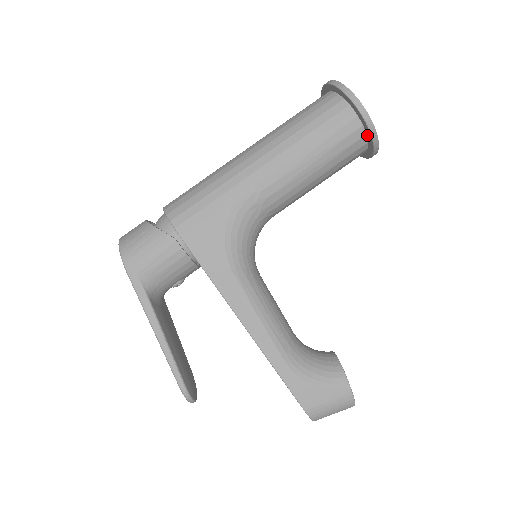
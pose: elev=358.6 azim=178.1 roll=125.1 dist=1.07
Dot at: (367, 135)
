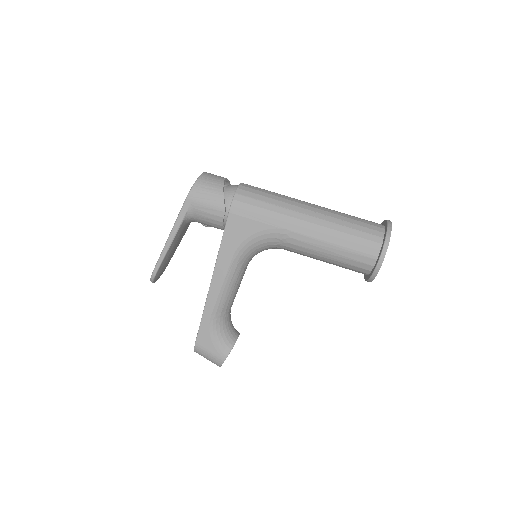
Dot at: (371, 272)
